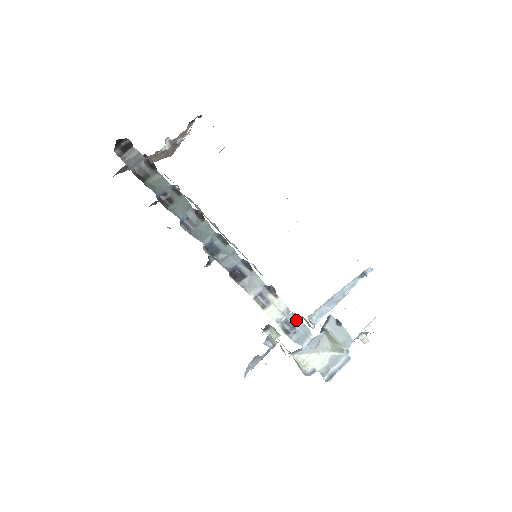
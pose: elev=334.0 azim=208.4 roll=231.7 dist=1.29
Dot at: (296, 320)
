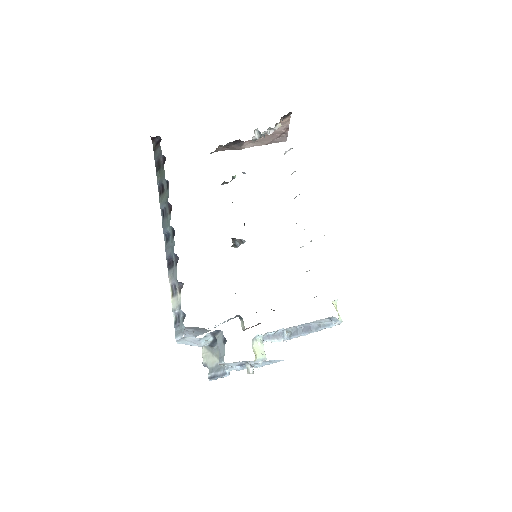
Dot at: (182, 317)
